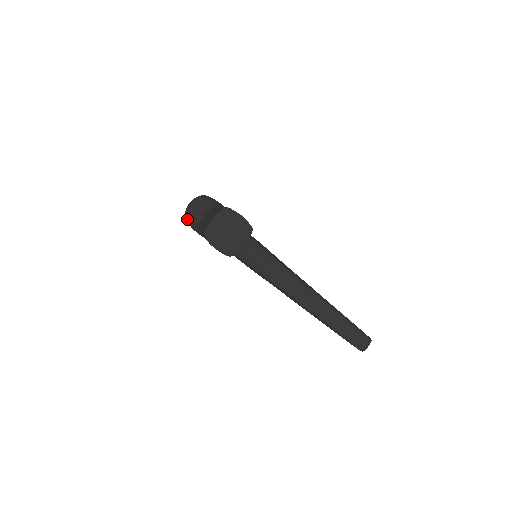
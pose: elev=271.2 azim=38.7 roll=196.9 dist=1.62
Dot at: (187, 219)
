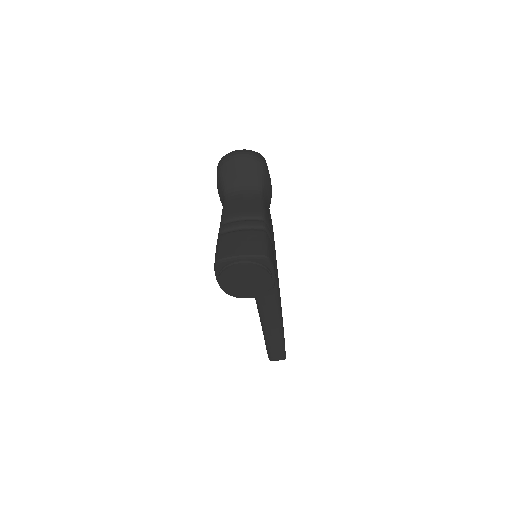
Dot at: (219, 169)
